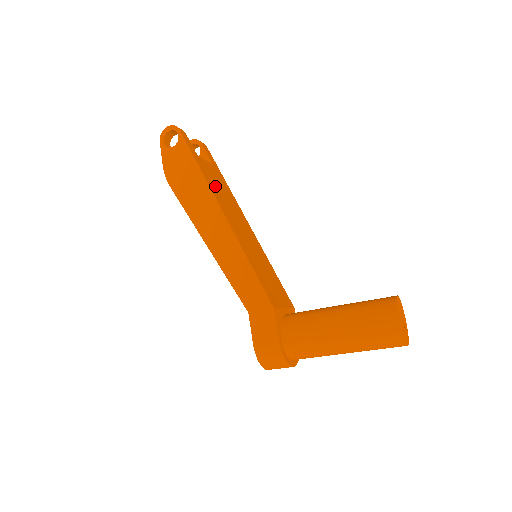
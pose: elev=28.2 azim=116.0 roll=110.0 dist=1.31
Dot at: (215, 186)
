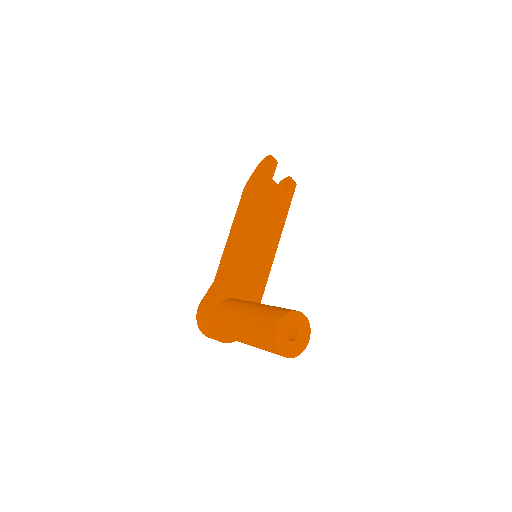
Dot at: (267, 201)
